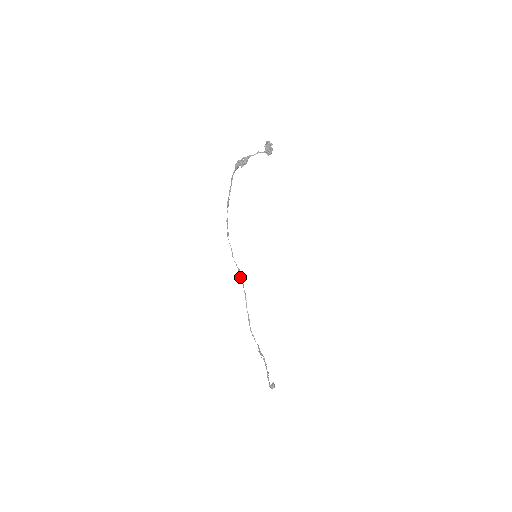
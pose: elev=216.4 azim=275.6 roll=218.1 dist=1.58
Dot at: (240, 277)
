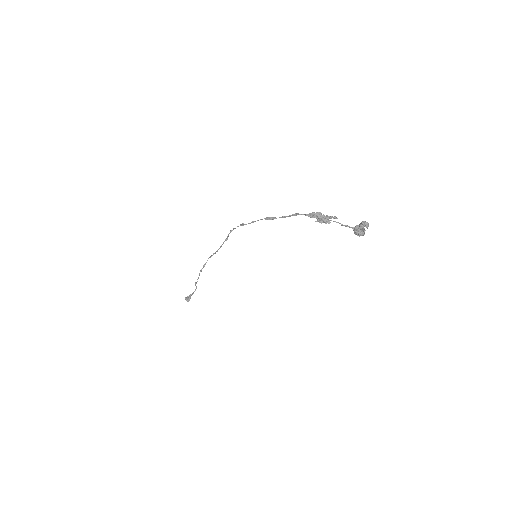
Dot at: (223, 242)
